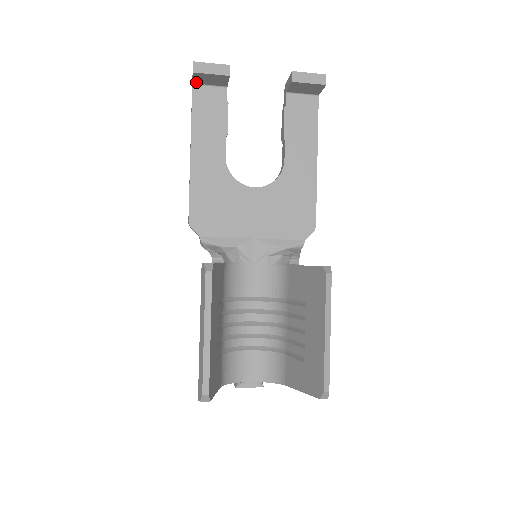
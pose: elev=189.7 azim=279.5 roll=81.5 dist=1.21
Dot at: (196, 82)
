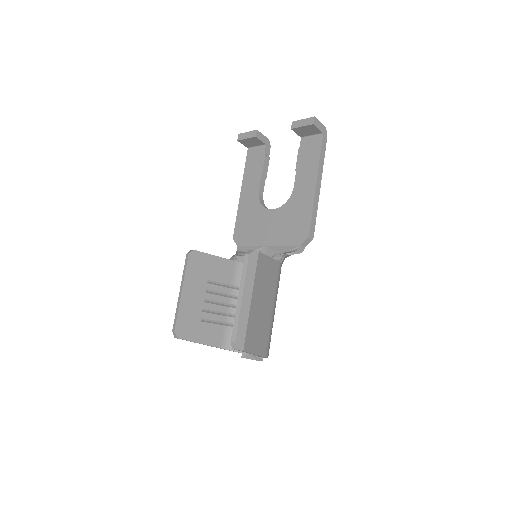
Dot at: (248, 146)
